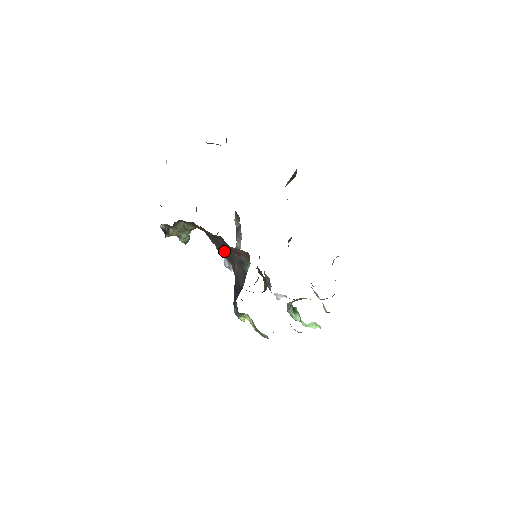
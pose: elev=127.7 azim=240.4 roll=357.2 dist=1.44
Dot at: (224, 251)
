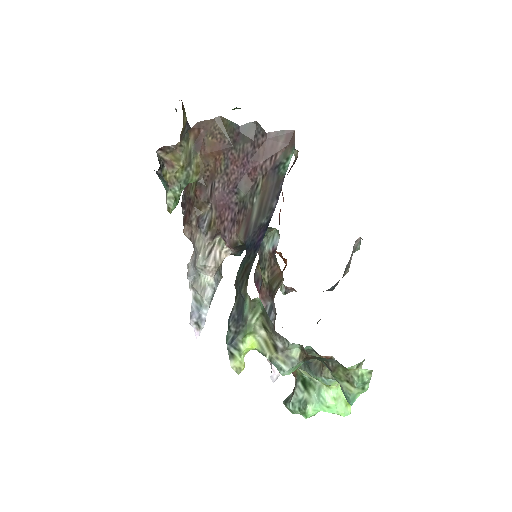
Dot at: (229, 210)
